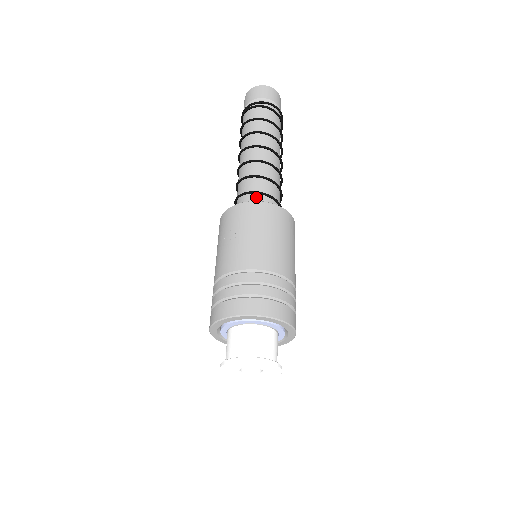
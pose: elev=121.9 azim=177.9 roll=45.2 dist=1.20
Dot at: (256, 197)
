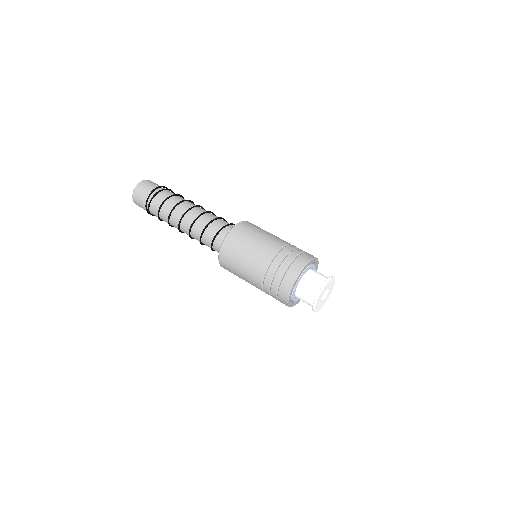
Dot at: (218, 239)
